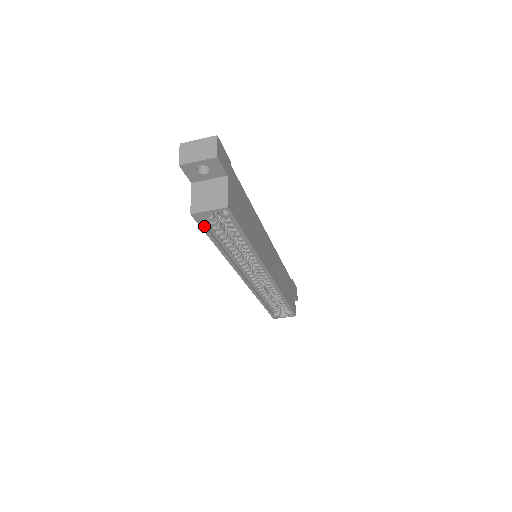
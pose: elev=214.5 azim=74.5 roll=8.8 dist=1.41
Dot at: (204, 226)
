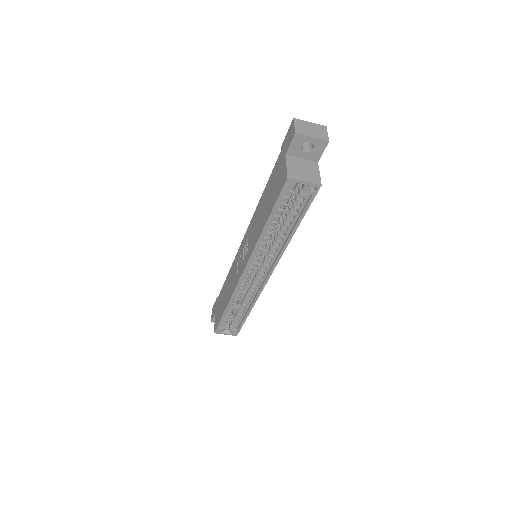
Dot at: (282, 196)
